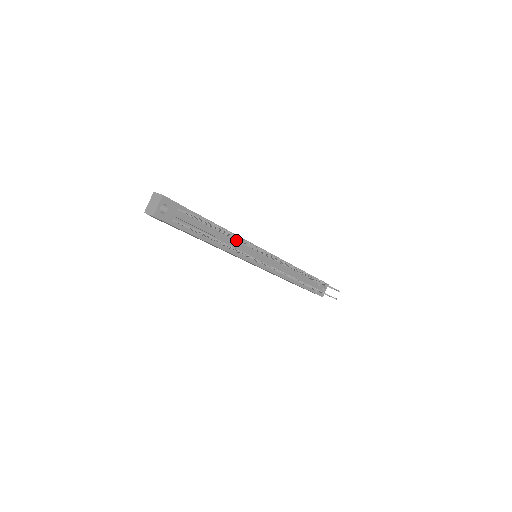
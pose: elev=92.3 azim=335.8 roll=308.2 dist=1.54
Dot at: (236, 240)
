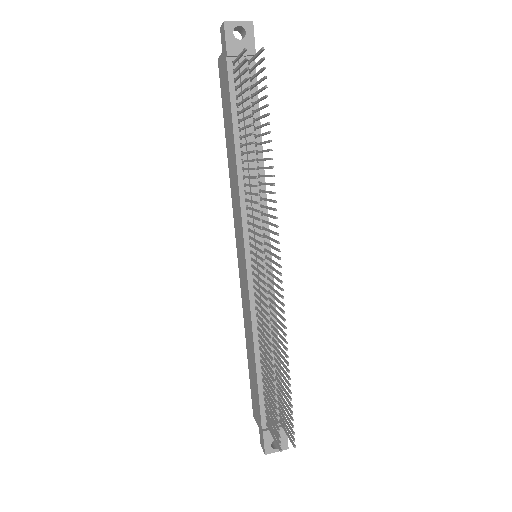
Dot at: (259, 189)
